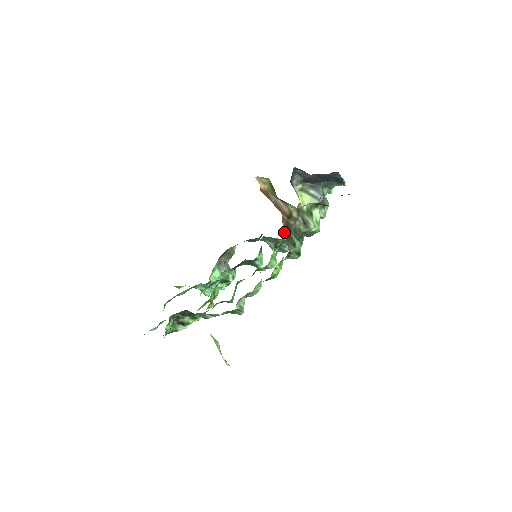
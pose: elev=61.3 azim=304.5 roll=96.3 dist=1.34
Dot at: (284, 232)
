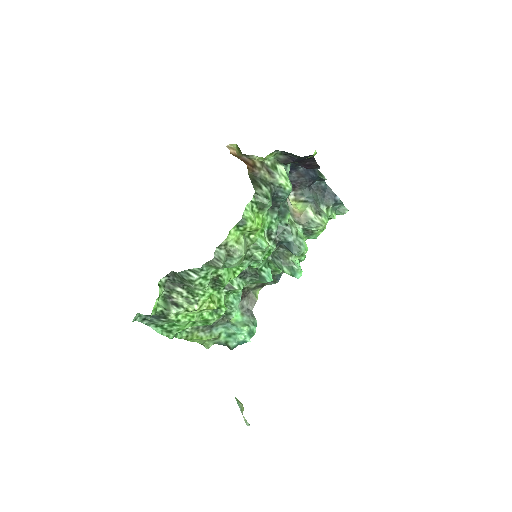
Dot at: (250, 178)
